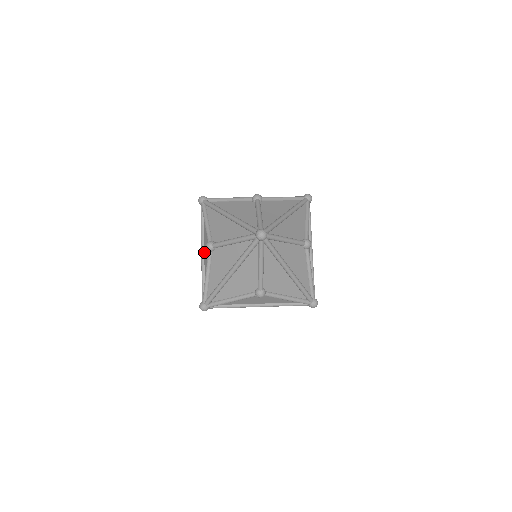
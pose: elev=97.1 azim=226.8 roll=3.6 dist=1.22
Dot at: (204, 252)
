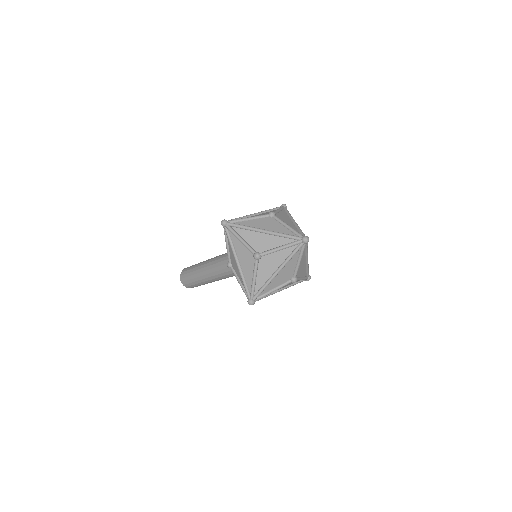
Dot at: (240, 262)
